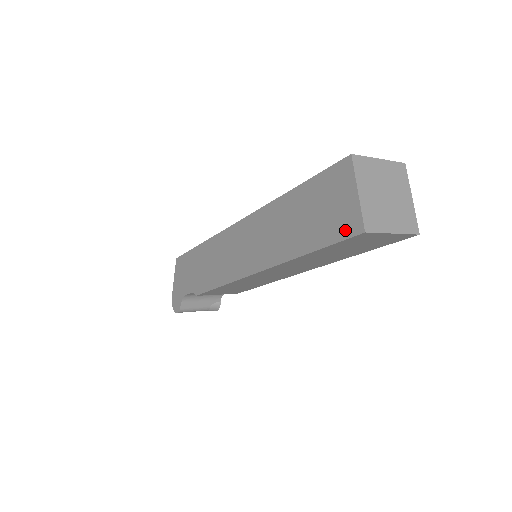
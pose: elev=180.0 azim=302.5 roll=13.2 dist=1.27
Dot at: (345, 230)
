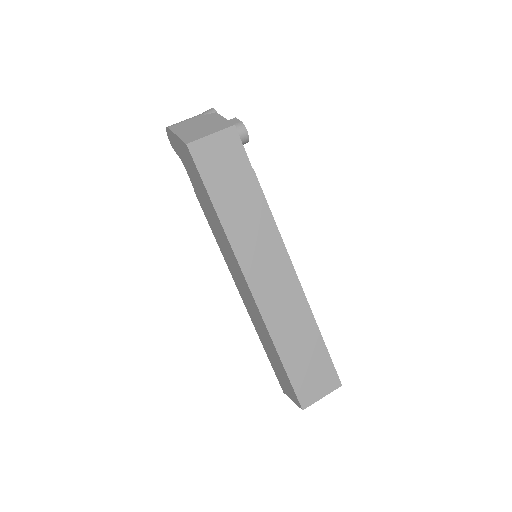
Dot at: (280, 383)
